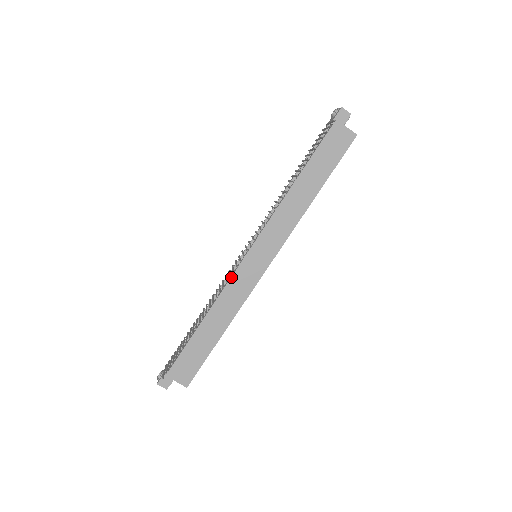
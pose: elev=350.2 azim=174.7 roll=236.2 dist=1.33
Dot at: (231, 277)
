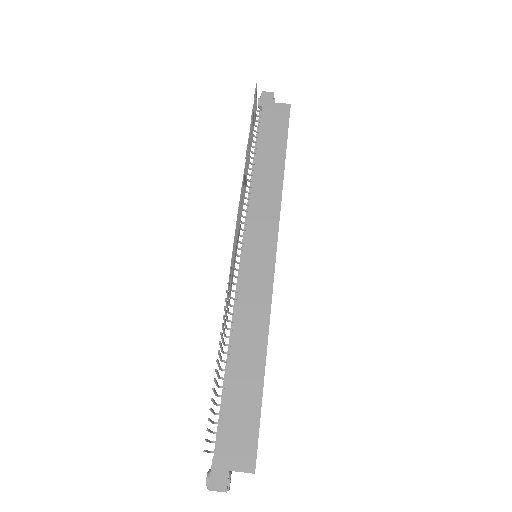
Dot at: (238, 289)
